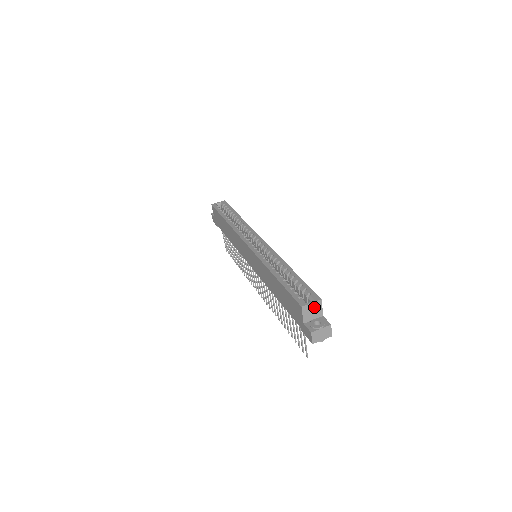
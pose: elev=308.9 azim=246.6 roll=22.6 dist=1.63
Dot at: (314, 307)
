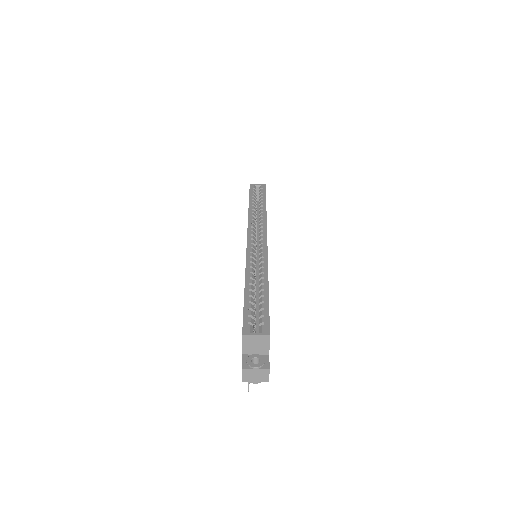
Dot at: (259, 341)
